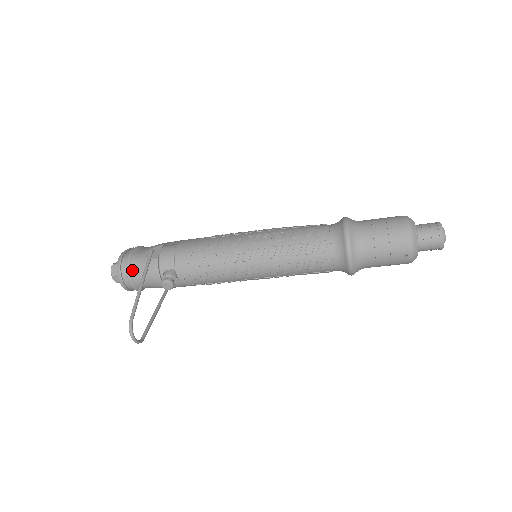
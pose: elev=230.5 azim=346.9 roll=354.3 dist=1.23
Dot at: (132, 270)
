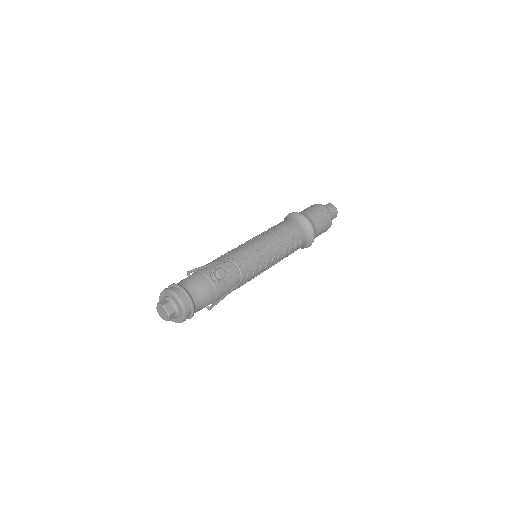
Dot at: (183, 287)
